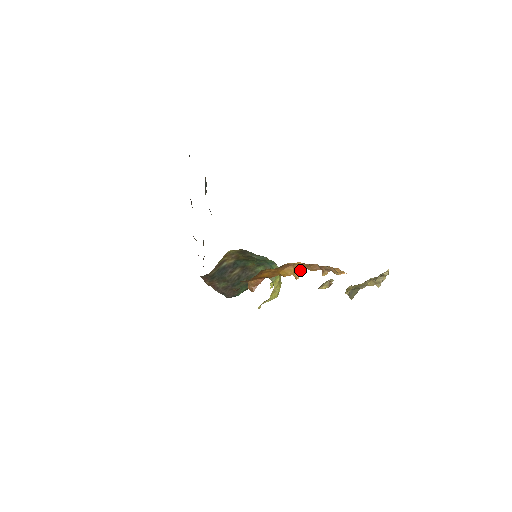
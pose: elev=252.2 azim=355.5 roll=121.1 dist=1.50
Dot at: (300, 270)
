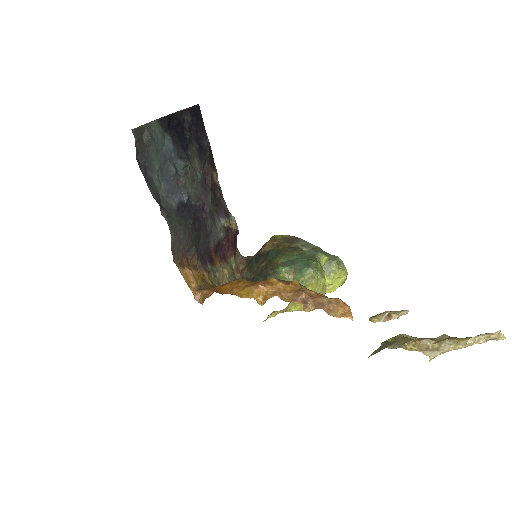
Dot at: (268, 294)
